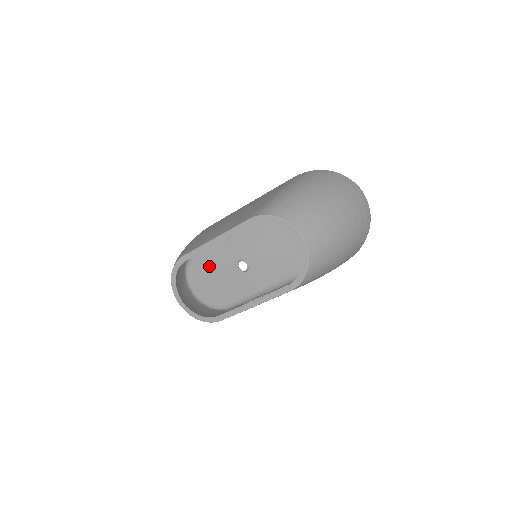
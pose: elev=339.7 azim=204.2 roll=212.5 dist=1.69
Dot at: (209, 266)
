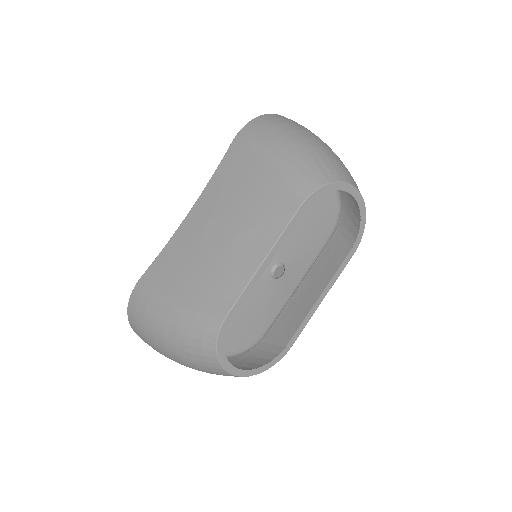
Dot at: occluded
